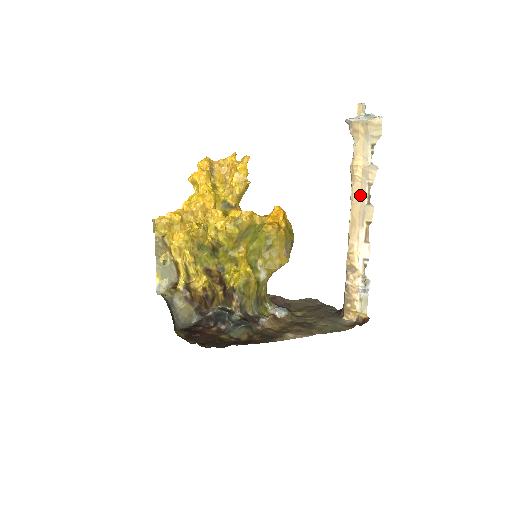
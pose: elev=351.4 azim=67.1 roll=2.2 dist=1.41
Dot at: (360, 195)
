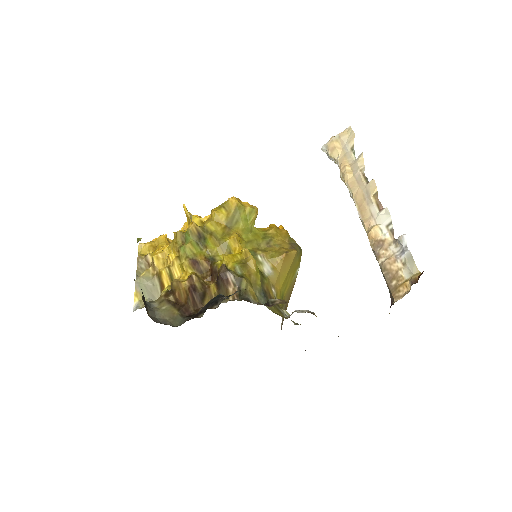
Dot at: (357, 184)
